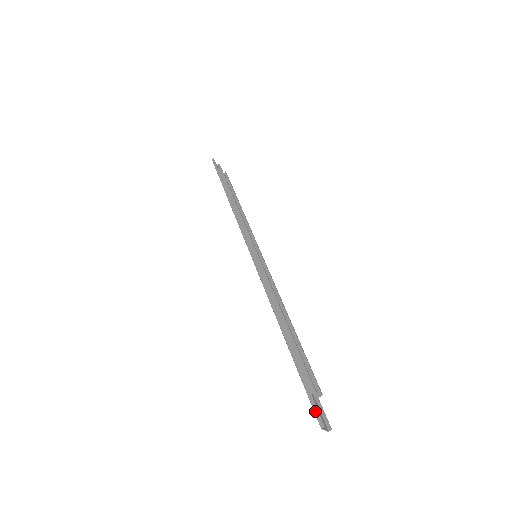
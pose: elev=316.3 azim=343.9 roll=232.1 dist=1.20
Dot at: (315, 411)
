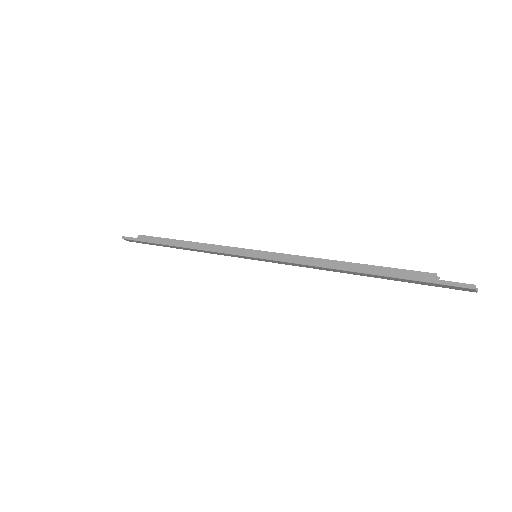
Dot at: (454, 285)
